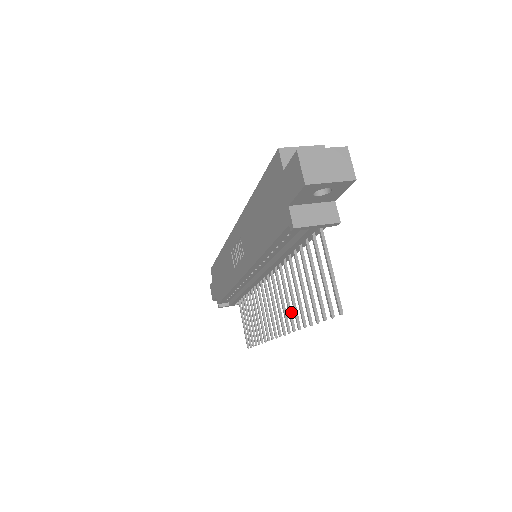
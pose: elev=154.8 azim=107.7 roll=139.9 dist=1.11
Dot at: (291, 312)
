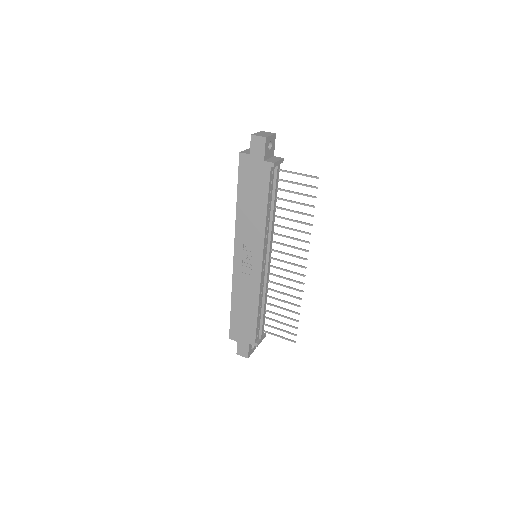
Dot at: (299, 239)
